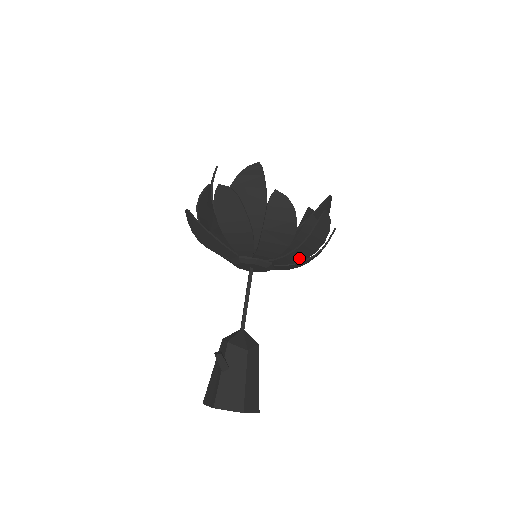
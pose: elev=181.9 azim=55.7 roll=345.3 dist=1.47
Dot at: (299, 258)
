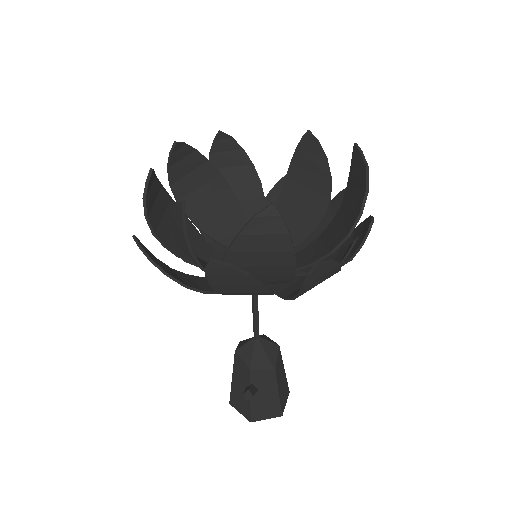
Dot at: occluded
